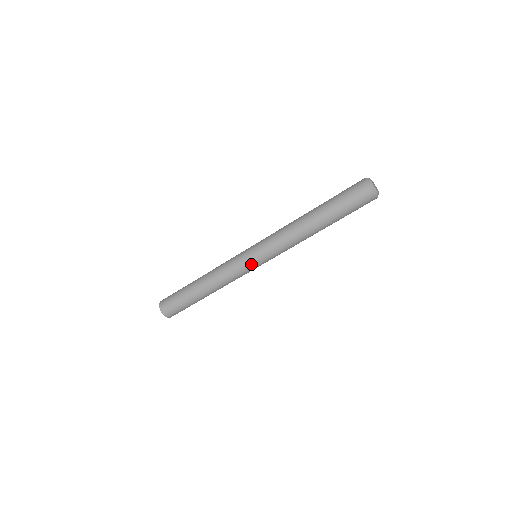
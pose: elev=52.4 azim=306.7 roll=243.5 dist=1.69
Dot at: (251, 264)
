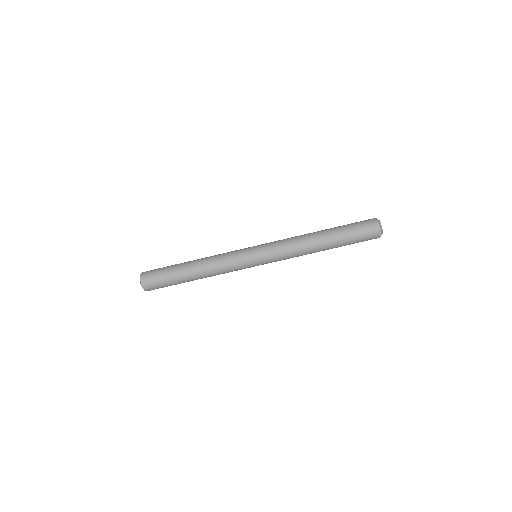
Dot at: (250, 256)
